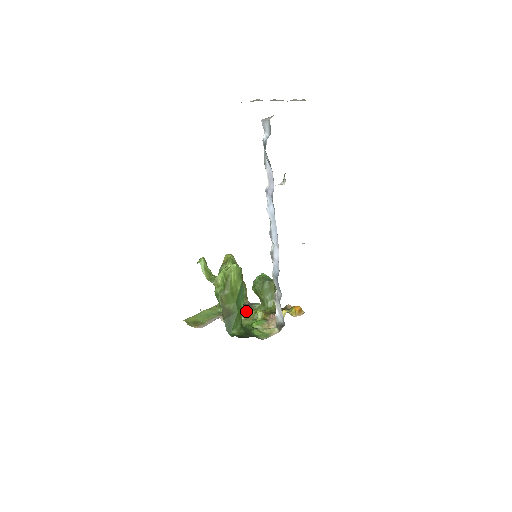
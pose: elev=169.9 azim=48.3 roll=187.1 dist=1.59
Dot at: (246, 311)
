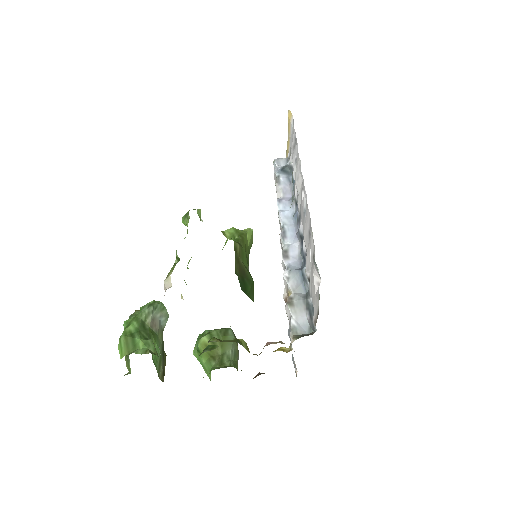
Dot at: (206, 348)
